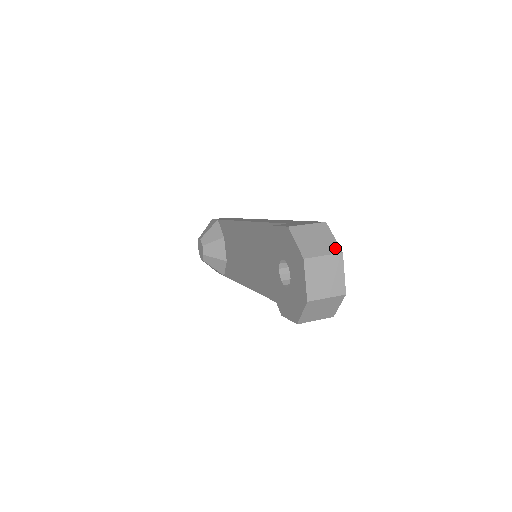
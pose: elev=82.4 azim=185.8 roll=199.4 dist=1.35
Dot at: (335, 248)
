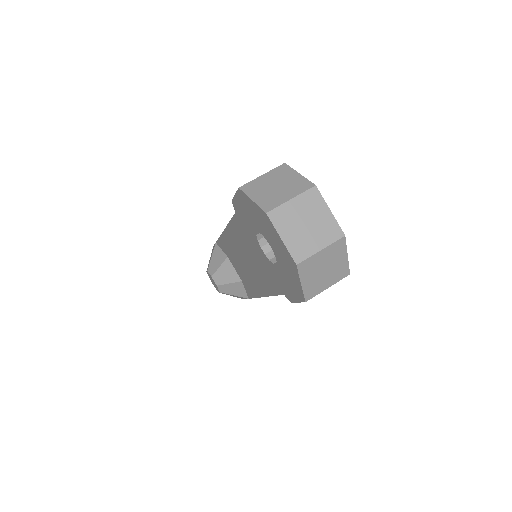
Dot at: (304, 185)
